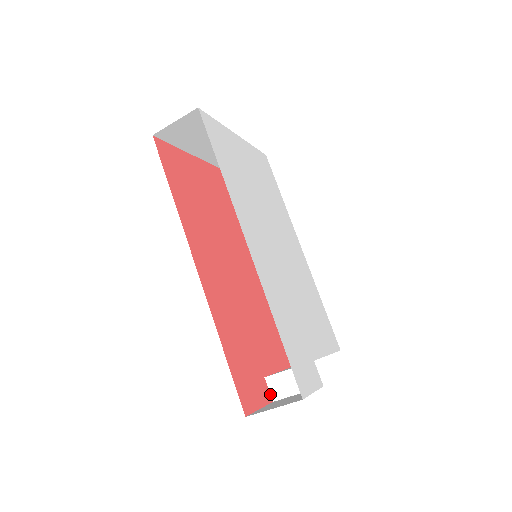
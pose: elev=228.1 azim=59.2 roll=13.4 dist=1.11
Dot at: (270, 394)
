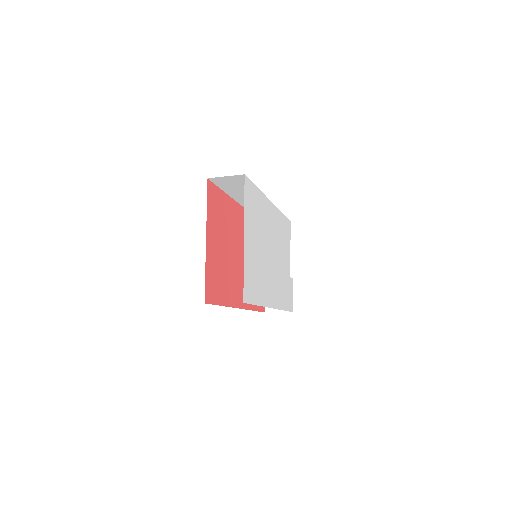
Dot at: occluded
